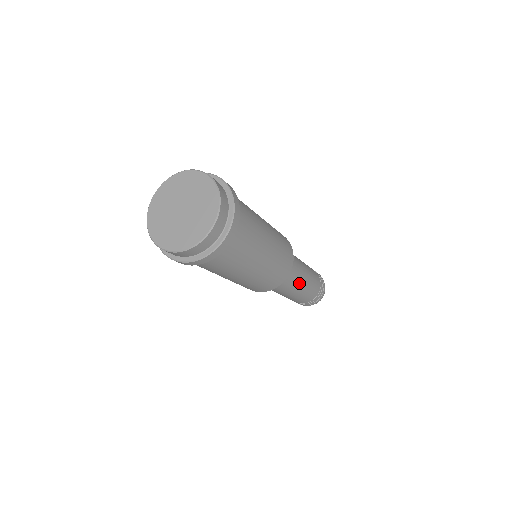
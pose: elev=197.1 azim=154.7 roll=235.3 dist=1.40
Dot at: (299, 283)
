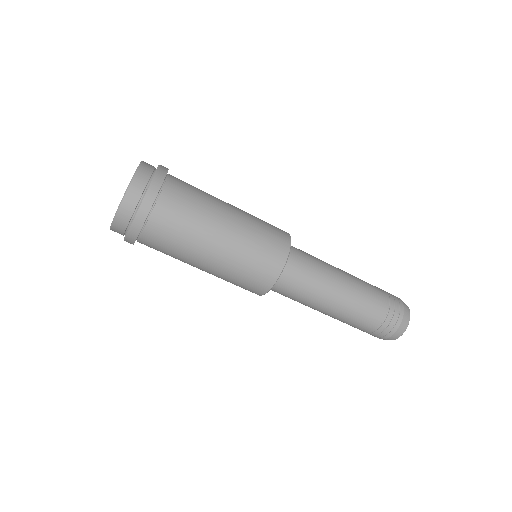
Dot at: (334, 271)
